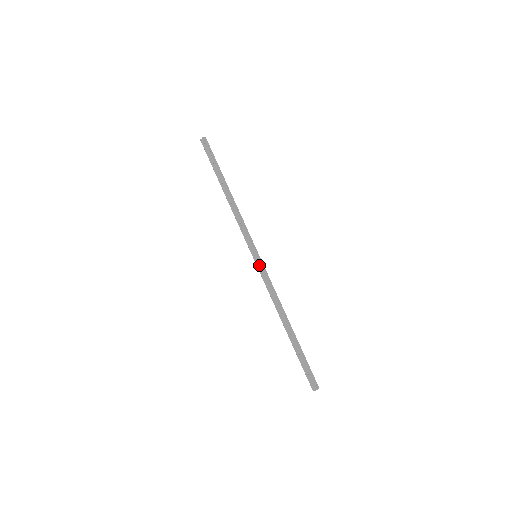
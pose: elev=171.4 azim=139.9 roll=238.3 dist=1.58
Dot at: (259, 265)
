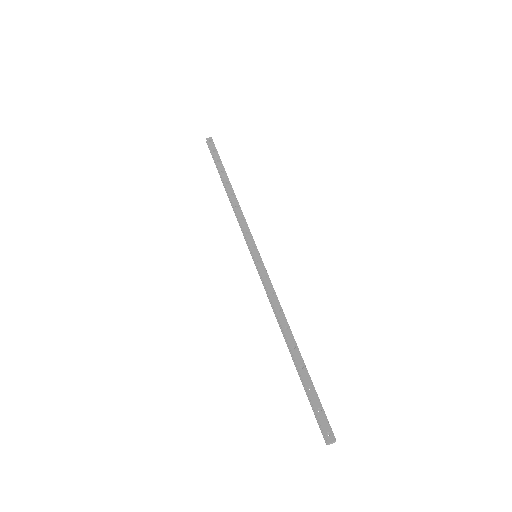
Dot at: (257, 267)
